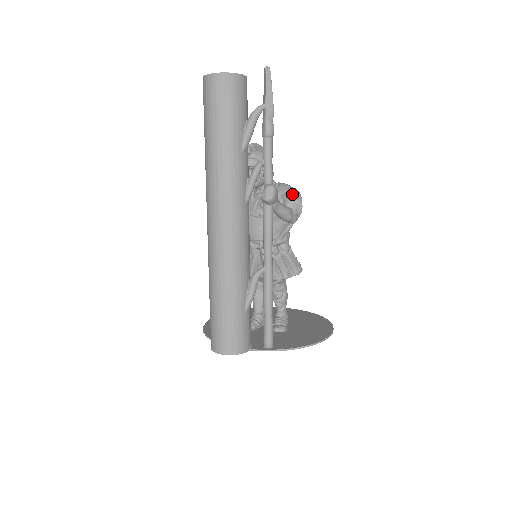
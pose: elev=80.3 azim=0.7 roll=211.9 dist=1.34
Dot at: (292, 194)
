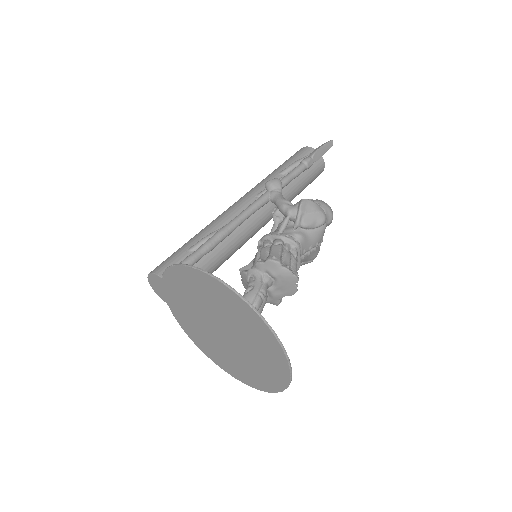
Dot at: occluded
